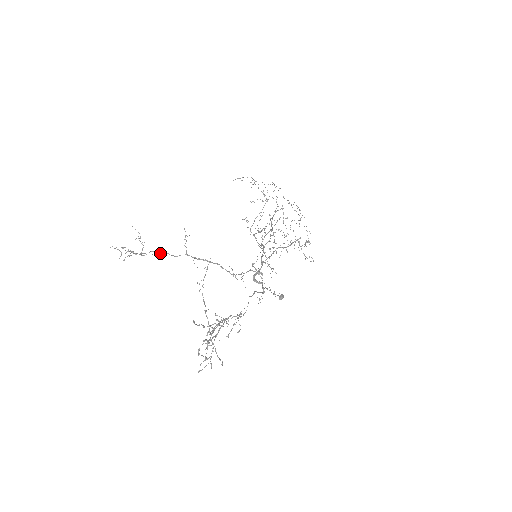
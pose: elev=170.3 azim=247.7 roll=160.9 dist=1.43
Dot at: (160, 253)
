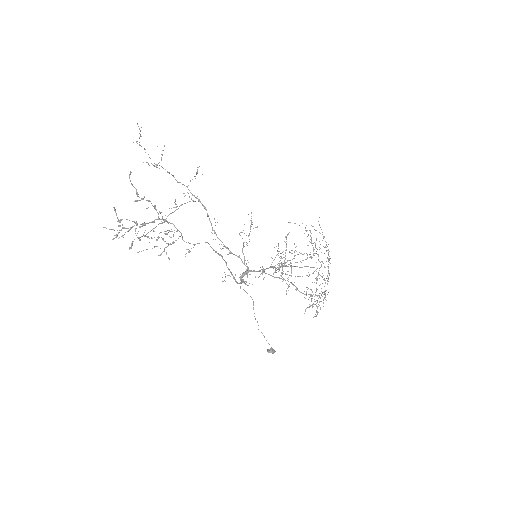
Dot at: (168, 172)
